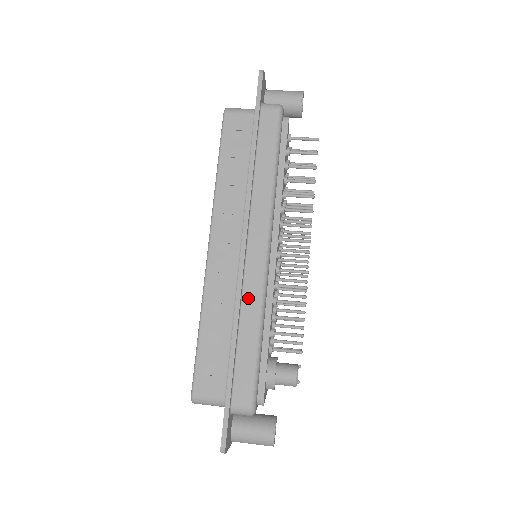
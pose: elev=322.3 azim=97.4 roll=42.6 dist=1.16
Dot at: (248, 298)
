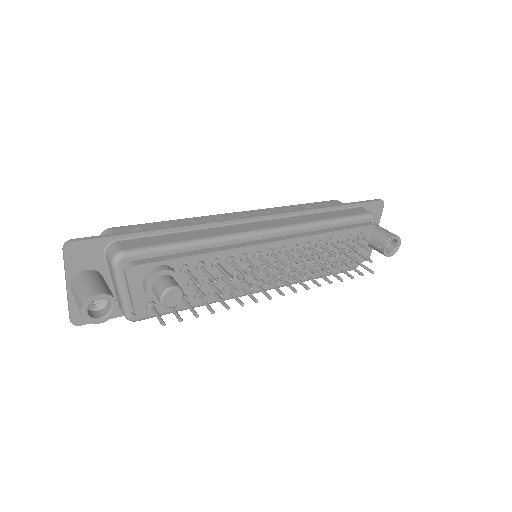
Dot at: (220, 229)
